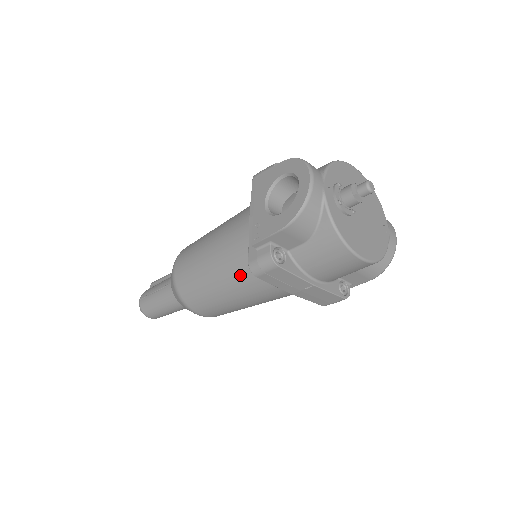
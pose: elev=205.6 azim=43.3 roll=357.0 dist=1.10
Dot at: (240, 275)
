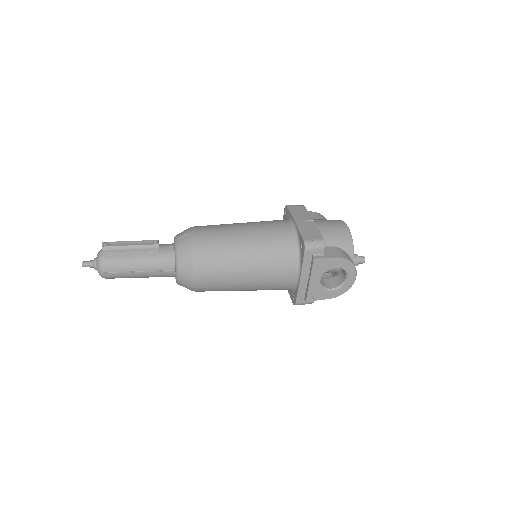
Dot at: occluded
